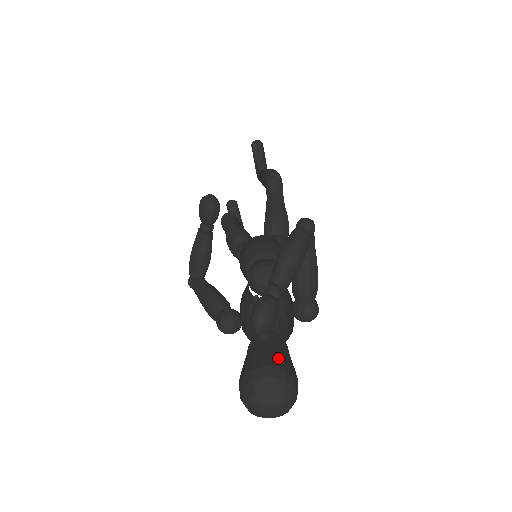
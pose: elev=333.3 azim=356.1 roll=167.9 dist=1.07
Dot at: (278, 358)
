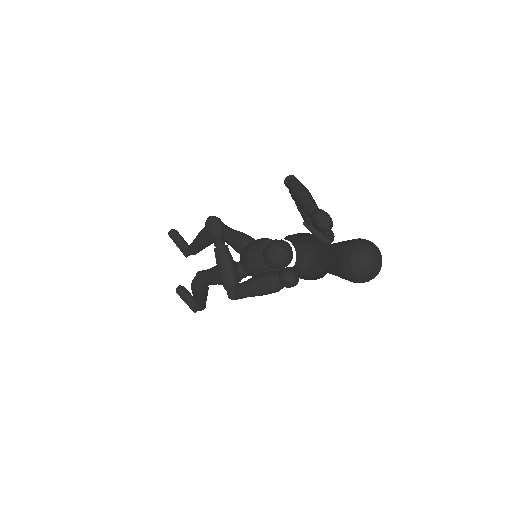
Dot at: (349, 240)
